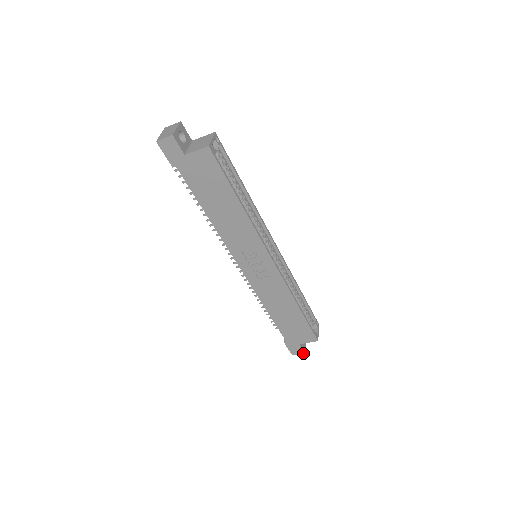
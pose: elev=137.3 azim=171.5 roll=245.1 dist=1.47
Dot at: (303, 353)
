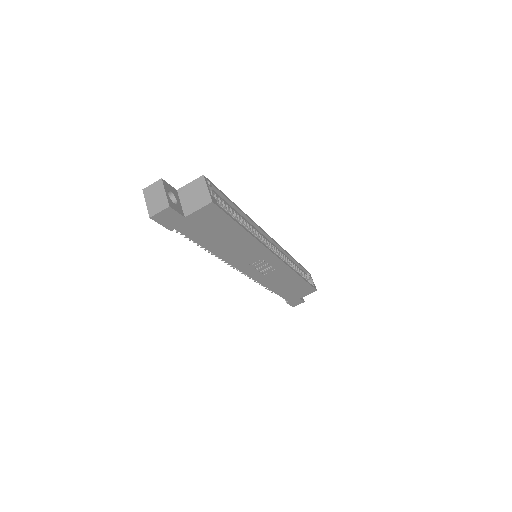
Dot at: (303, 302)
